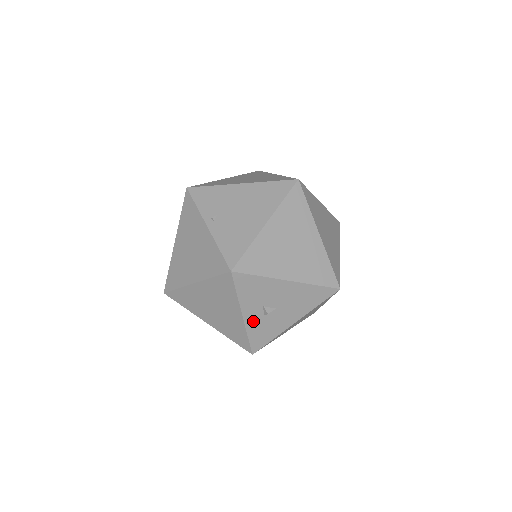
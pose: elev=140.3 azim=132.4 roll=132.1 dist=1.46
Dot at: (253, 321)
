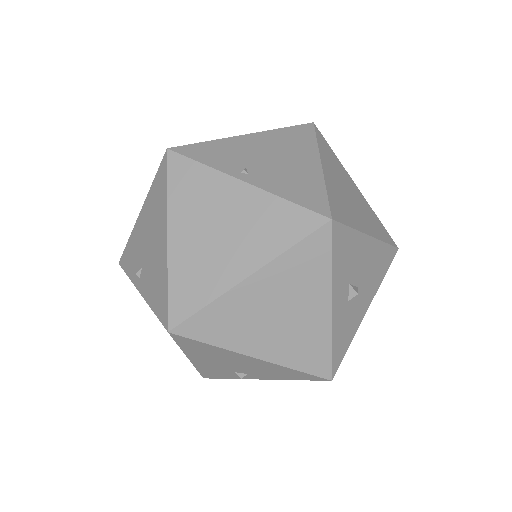
Dot at: (339, 315)
